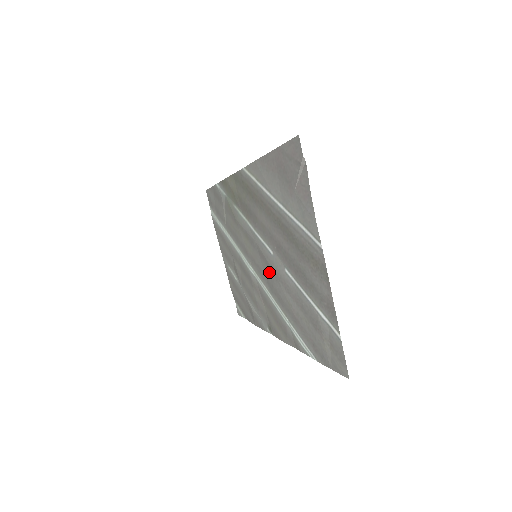
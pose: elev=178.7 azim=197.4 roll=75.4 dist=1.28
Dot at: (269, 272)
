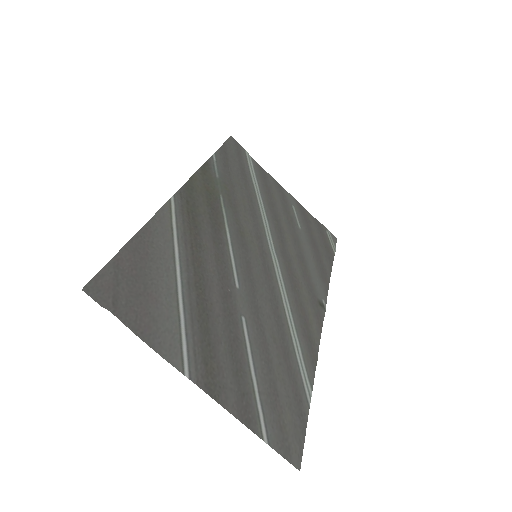
Dot at: (258, 290)
